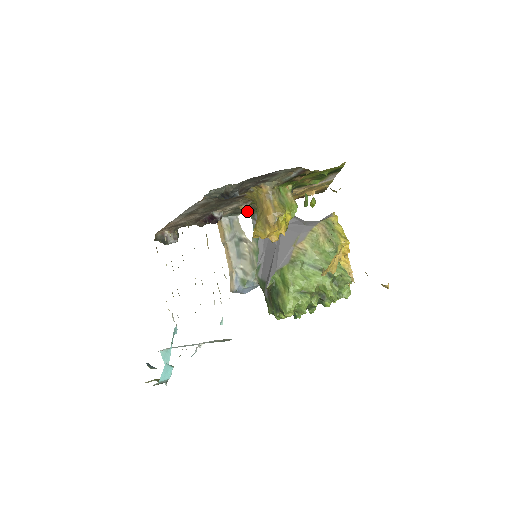
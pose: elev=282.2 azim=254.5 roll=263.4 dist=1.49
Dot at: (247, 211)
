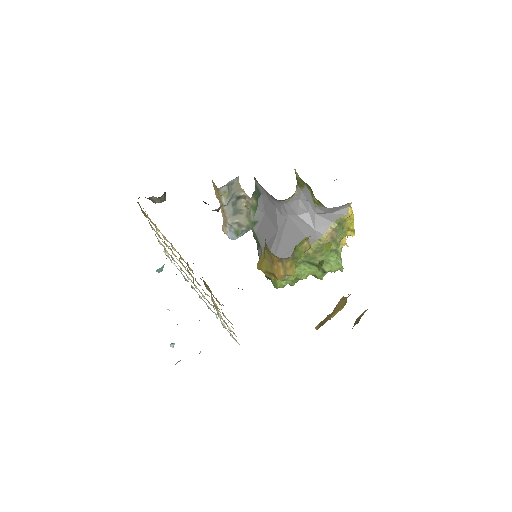
Dot at: occluded
